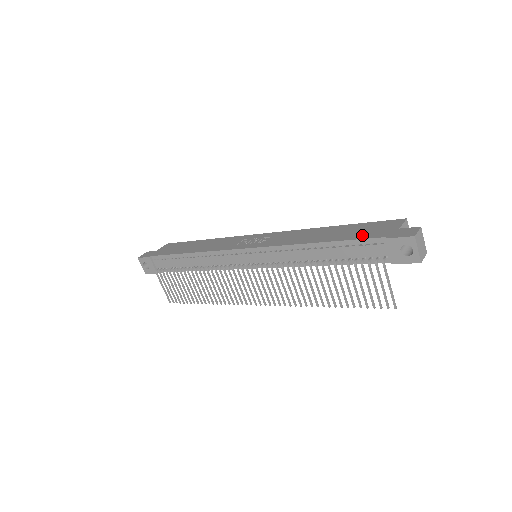
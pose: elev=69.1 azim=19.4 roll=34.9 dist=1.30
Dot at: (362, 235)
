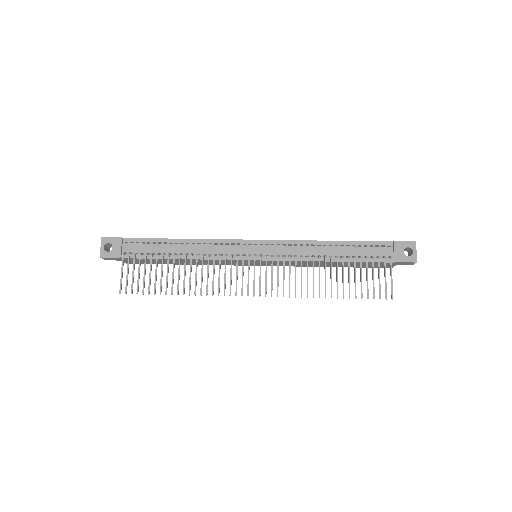
Dot at: occluded
